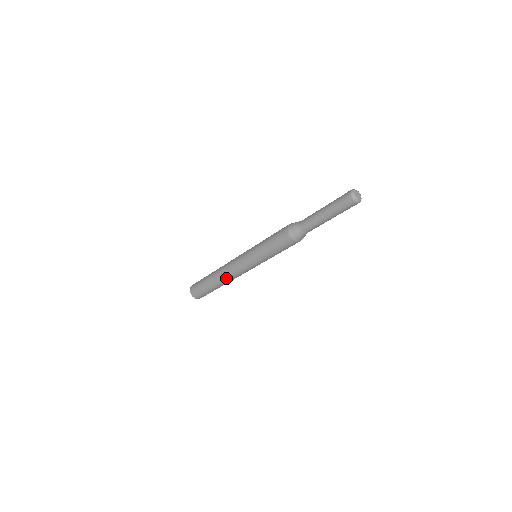
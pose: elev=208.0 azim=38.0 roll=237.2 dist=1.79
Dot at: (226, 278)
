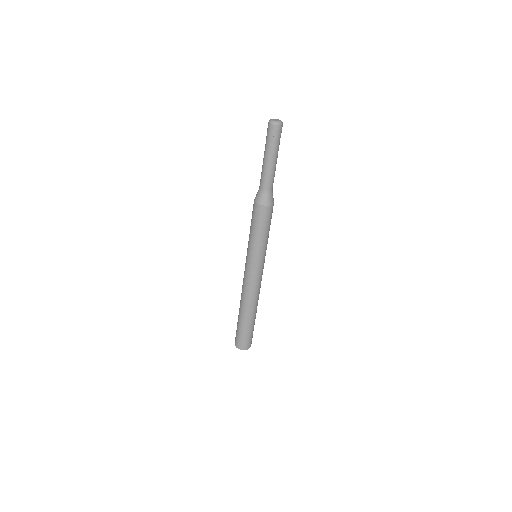
Dot at: (248, 300)
